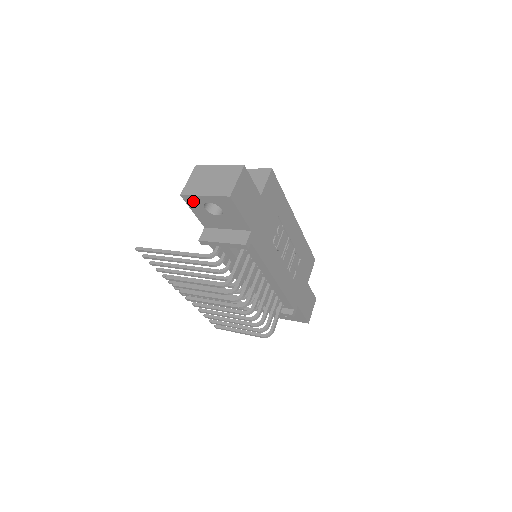
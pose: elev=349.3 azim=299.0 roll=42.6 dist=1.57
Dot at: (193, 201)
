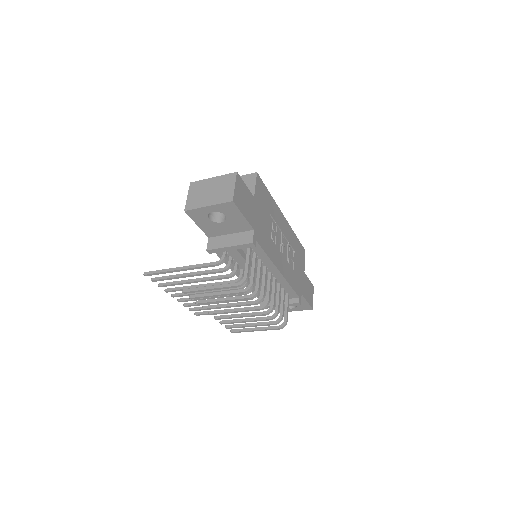
Dot at: (197, 214)
